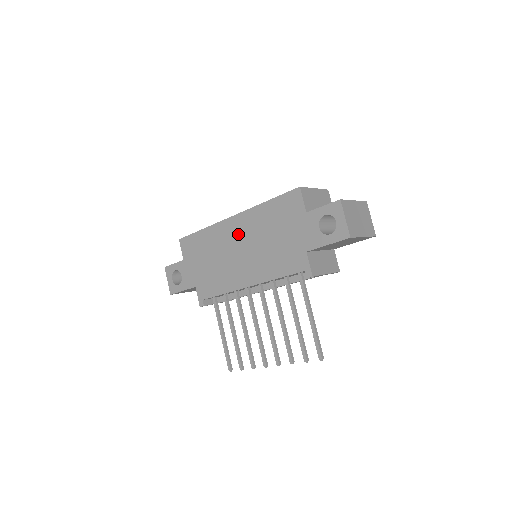
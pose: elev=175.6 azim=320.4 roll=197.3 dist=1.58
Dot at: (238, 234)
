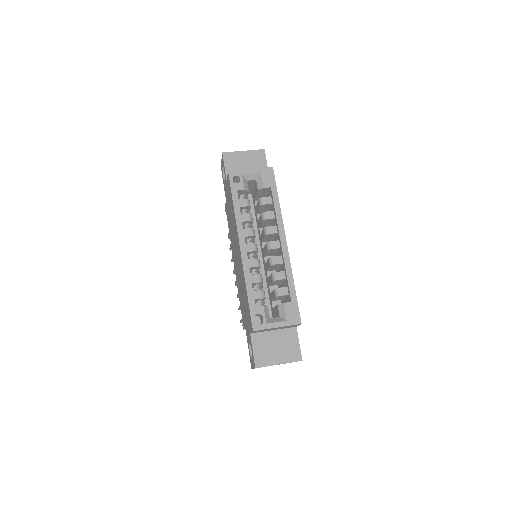
Dot at: (238, 255)
